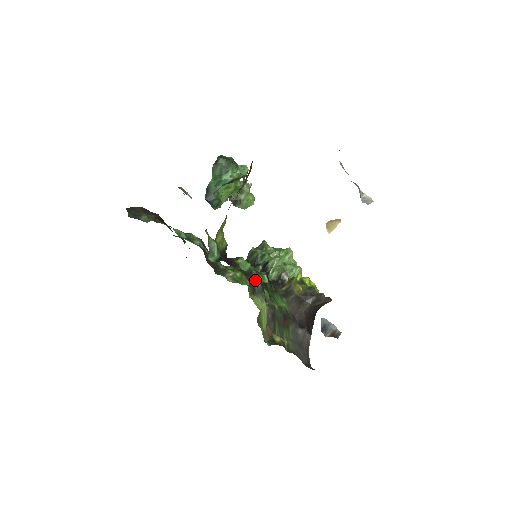
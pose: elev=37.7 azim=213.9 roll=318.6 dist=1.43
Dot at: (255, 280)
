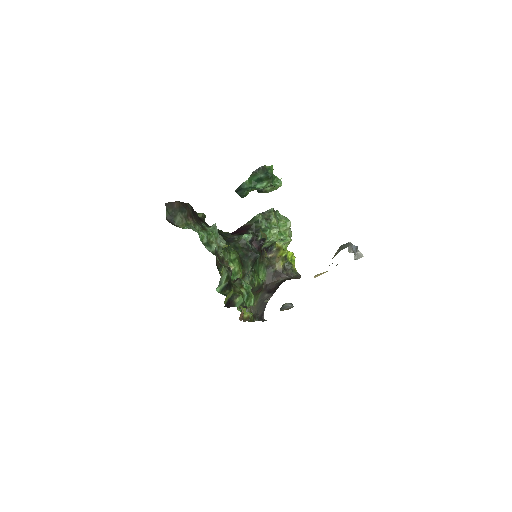
Dot at: (249, 262)
